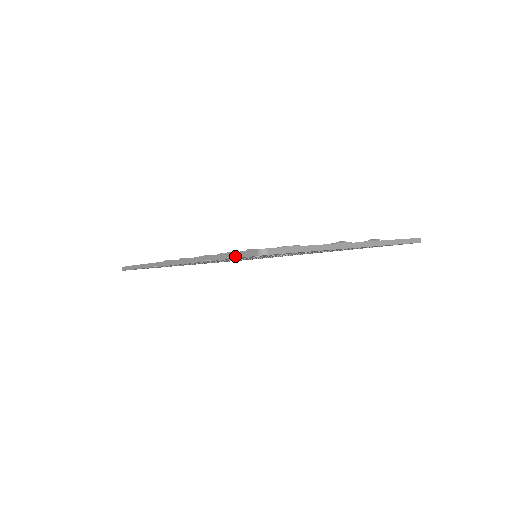
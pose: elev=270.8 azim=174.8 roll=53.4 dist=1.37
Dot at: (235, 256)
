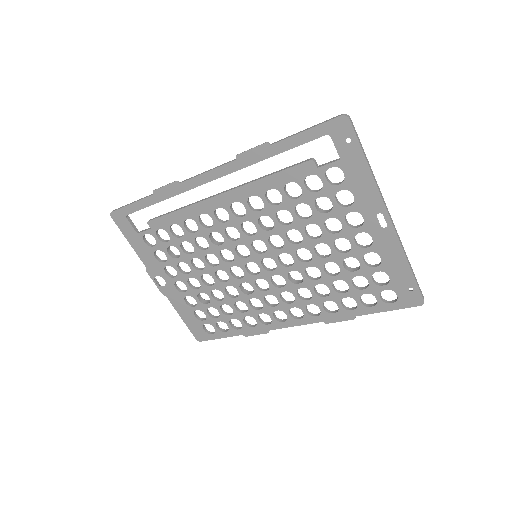
Dot at: (309, 128)
